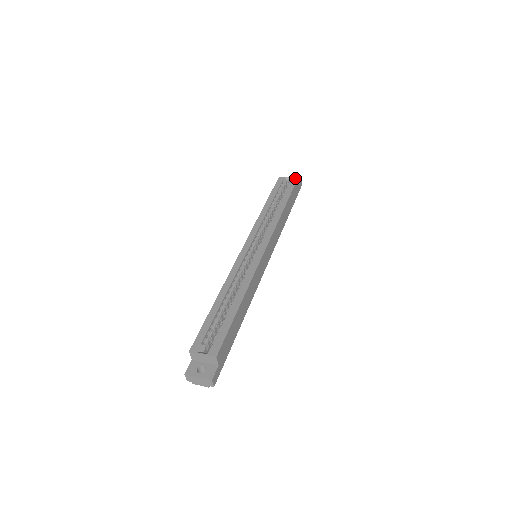
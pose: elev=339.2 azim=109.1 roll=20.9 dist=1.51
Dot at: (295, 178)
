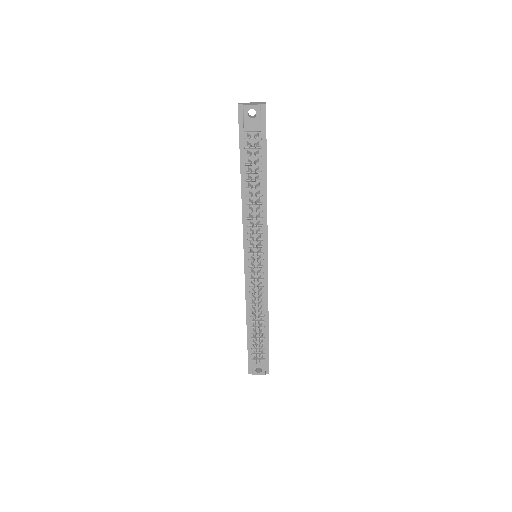
Dot at: occluded
